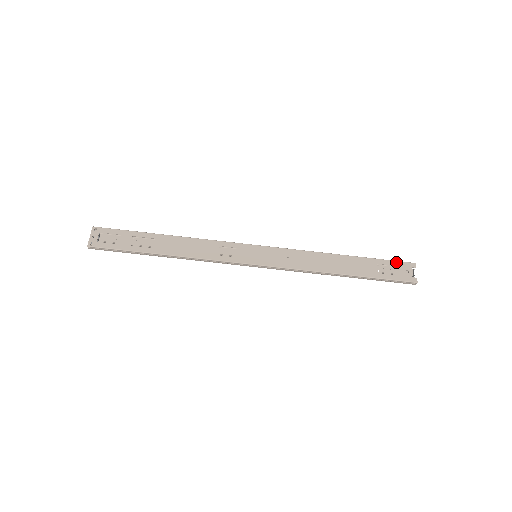
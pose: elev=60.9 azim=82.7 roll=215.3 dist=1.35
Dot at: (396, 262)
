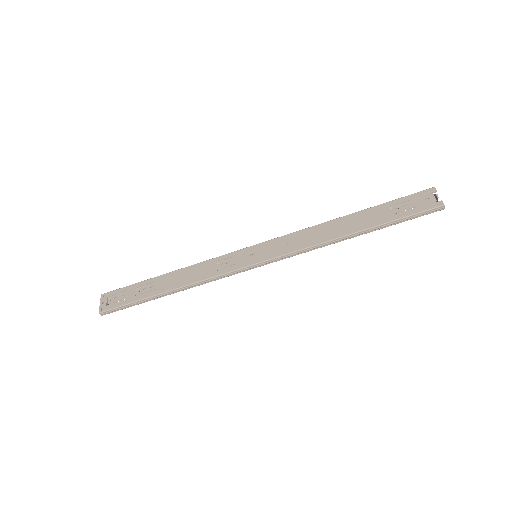
Dot at: (410, 196)
